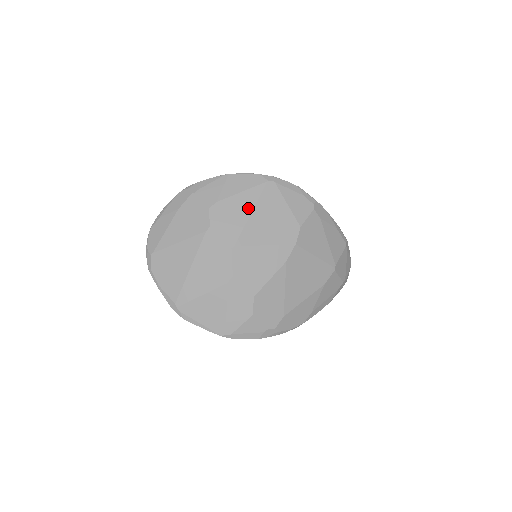
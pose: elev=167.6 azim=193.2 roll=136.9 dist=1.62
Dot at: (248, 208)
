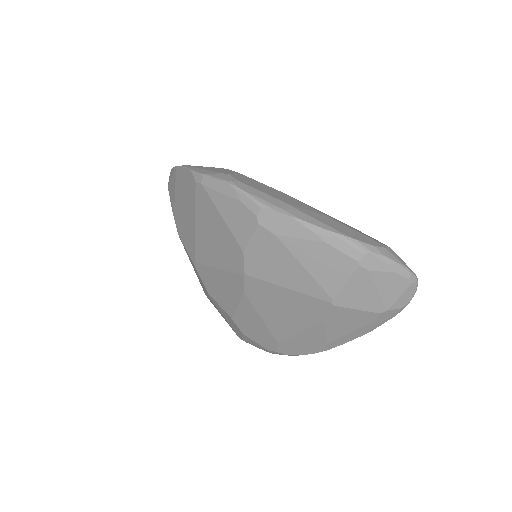
Dot at: (192, 219)
